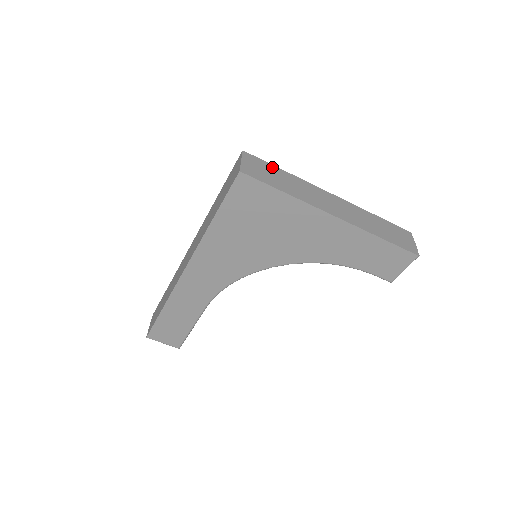
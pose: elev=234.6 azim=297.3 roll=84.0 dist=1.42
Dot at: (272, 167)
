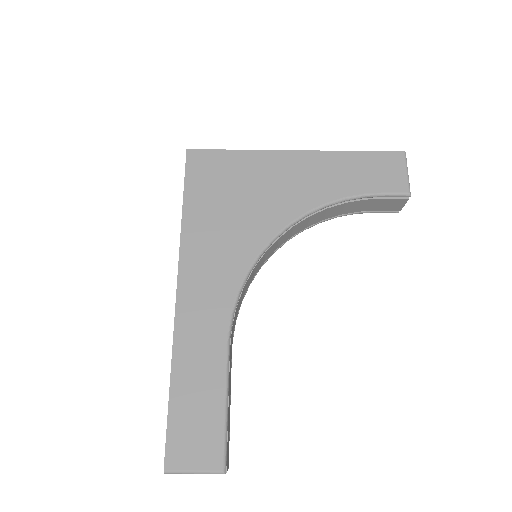
Dot at: occluded
